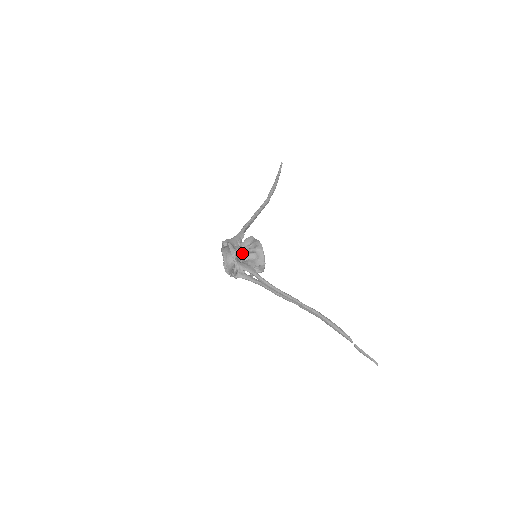
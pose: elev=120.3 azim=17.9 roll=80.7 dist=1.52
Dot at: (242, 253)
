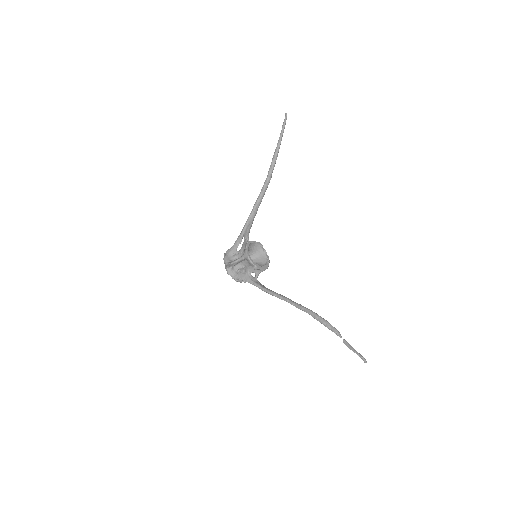
Dot at: (234, 265)
